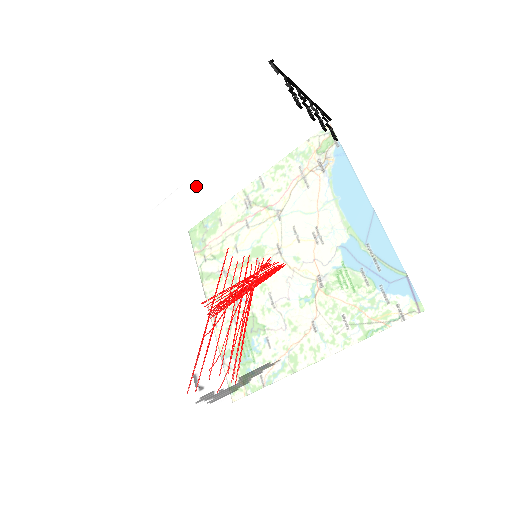
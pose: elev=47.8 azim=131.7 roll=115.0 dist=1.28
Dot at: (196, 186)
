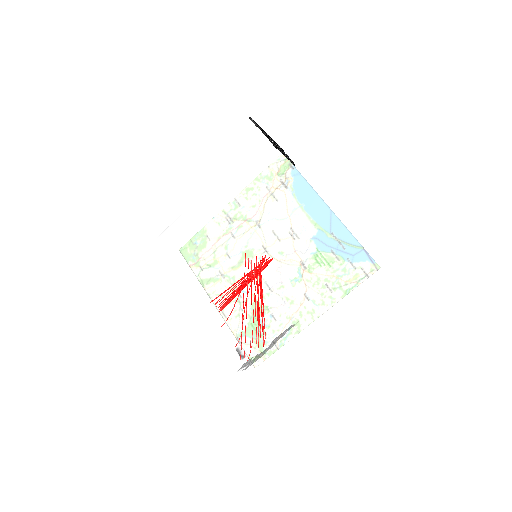
Dot at: (196, 213)
